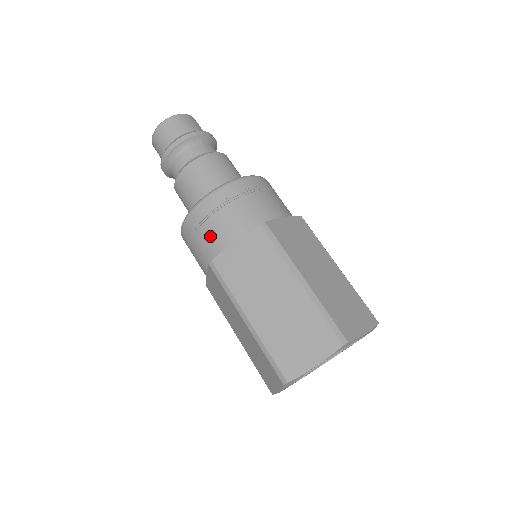
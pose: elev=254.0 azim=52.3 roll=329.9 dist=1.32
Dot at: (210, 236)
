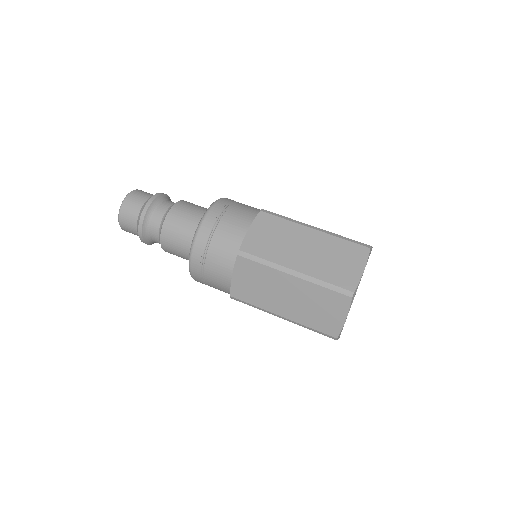
Dot at: (226, 237)
